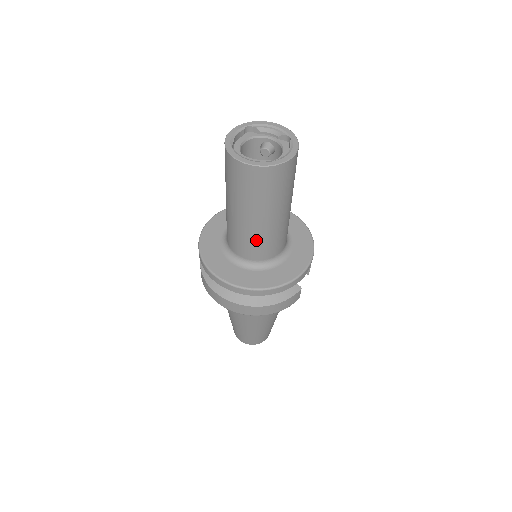
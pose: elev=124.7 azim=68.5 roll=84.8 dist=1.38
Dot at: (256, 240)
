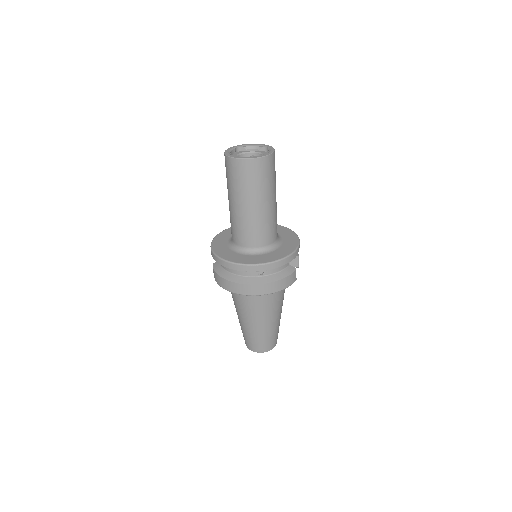
Dot at: (256, 226)
